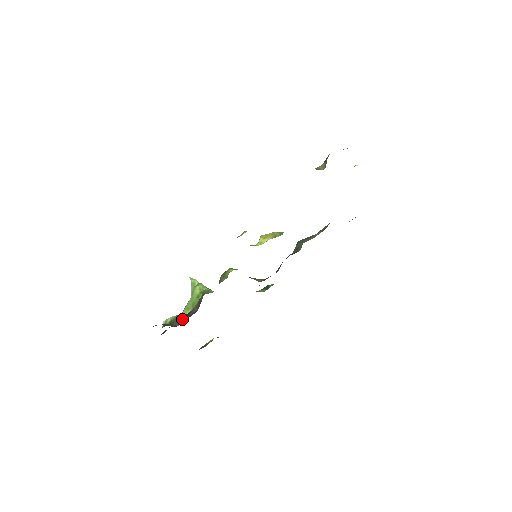
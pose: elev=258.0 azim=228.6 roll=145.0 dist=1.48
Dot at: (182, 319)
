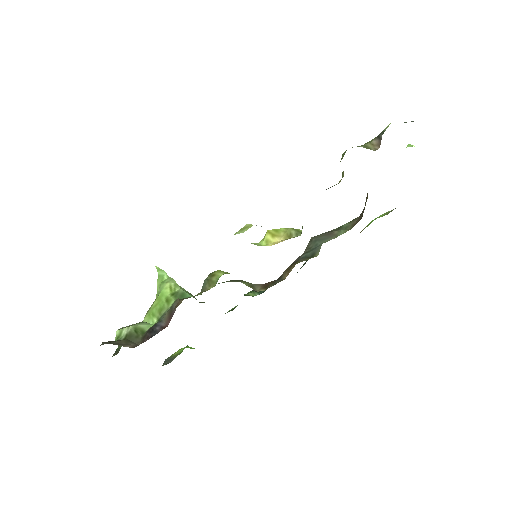
Dot at: (144, 334)
